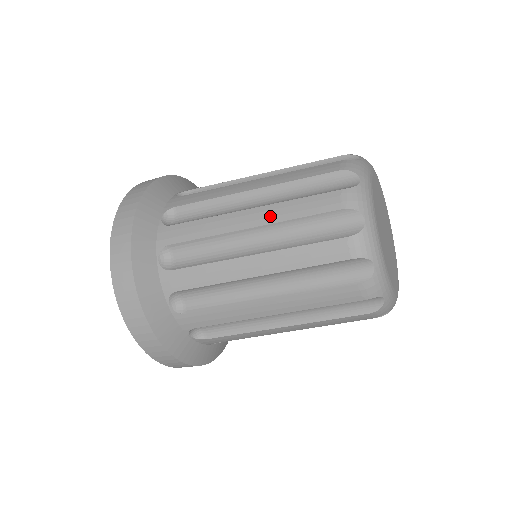
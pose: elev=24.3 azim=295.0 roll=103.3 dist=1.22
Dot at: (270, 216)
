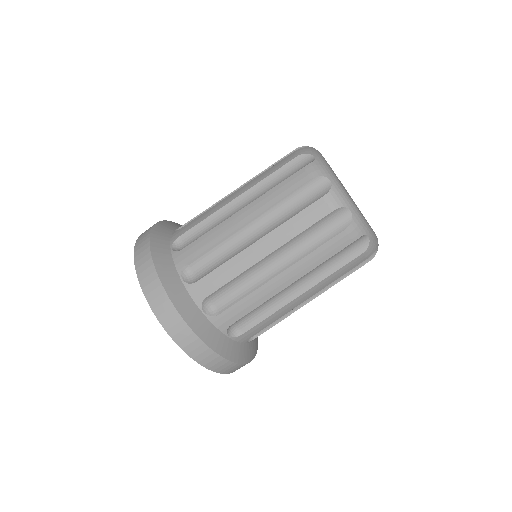
Dot at: (259, 207)
